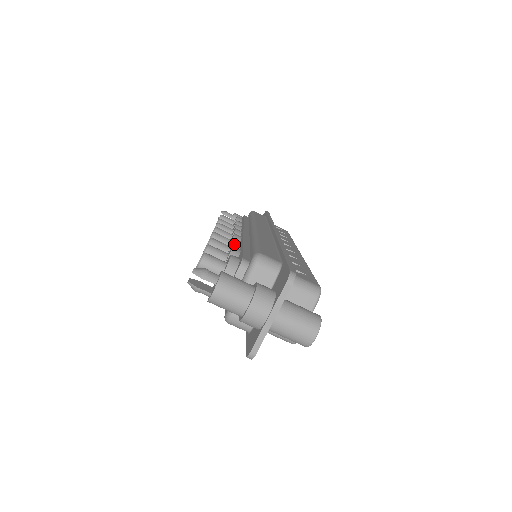
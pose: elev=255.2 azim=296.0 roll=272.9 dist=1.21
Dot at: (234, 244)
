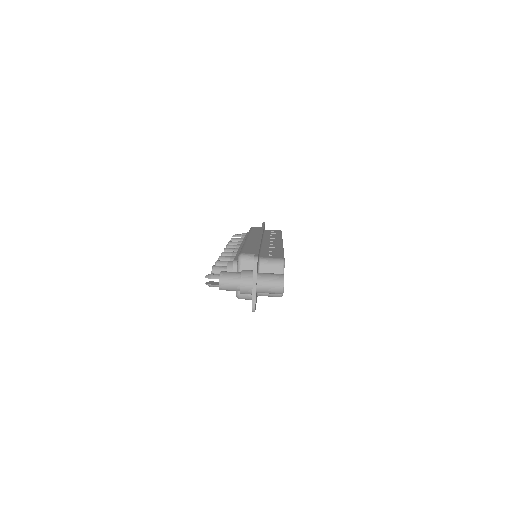
Dot at: (234, 254)
